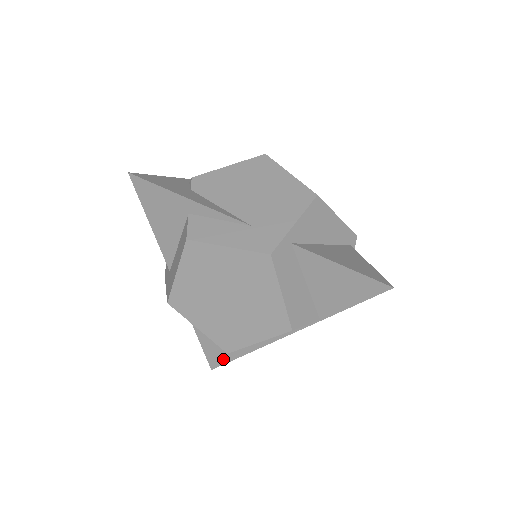
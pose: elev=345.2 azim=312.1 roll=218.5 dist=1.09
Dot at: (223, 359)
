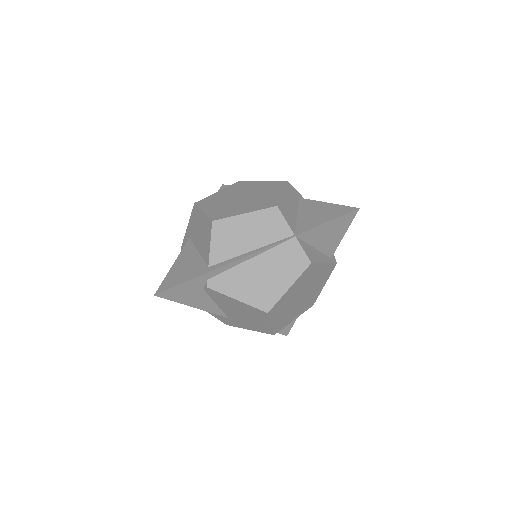
Dot at: (178, 282)
